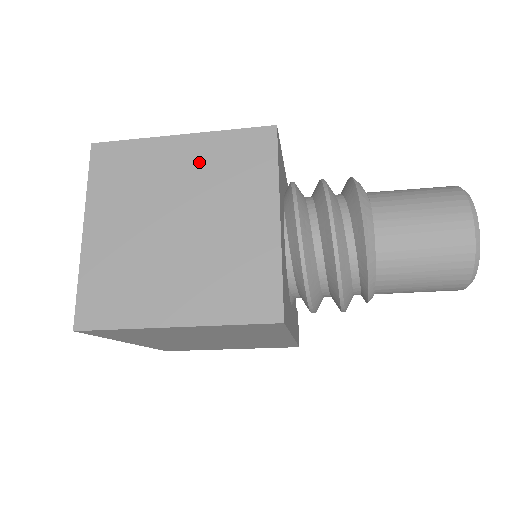
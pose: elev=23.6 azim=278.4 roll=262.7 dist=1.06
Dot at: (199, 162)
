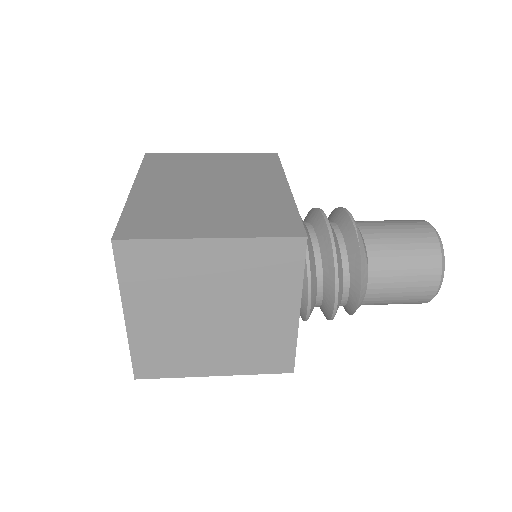
Dot at: (230, 266)
